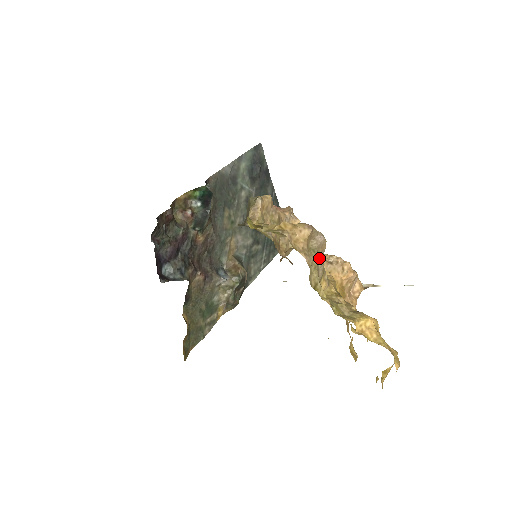
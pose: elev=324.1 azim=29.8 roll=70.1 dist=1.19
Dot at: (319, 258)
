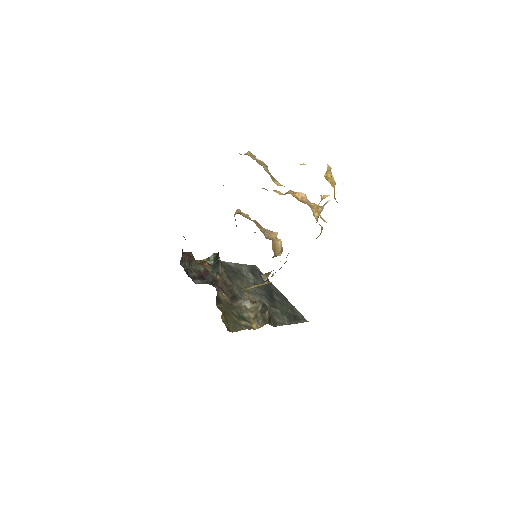
Dot at: (265, 169)
